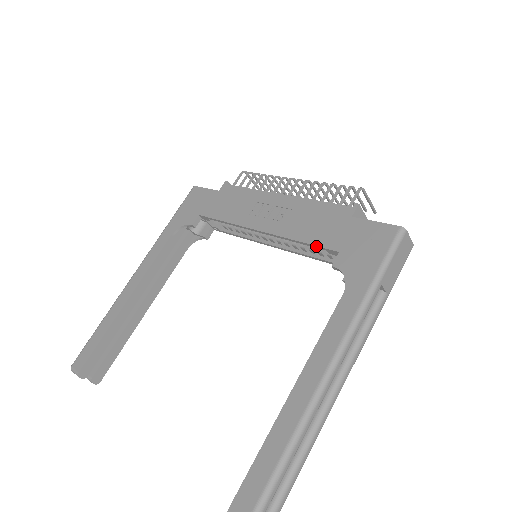
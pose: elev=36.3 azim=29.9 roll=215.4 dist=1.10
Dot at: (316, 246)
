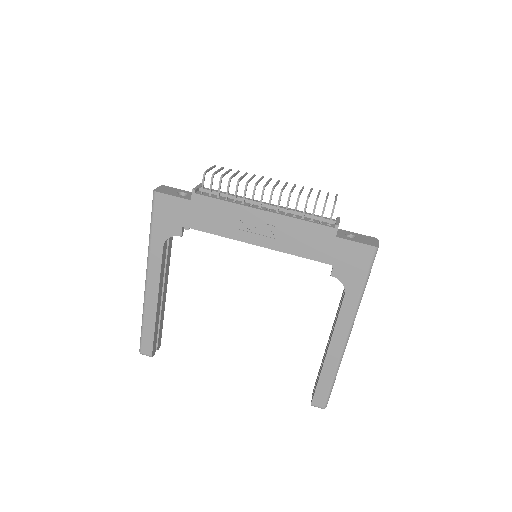
Dot at: occluded
